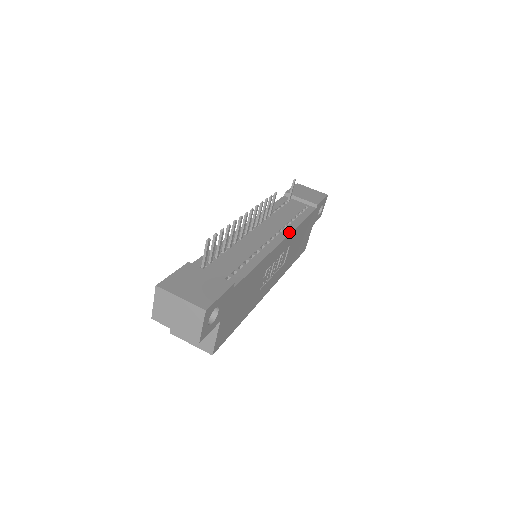
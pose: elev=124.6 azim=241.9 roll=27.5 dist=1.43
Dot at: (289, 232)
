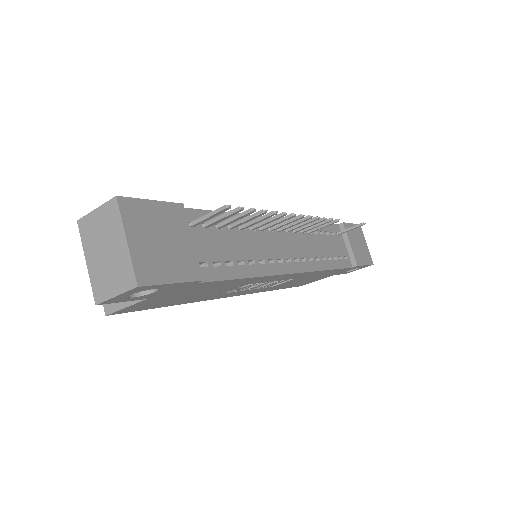
Dot at: (309, 269)
